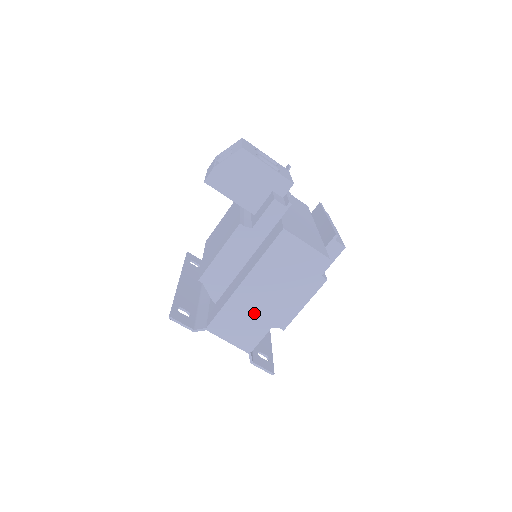
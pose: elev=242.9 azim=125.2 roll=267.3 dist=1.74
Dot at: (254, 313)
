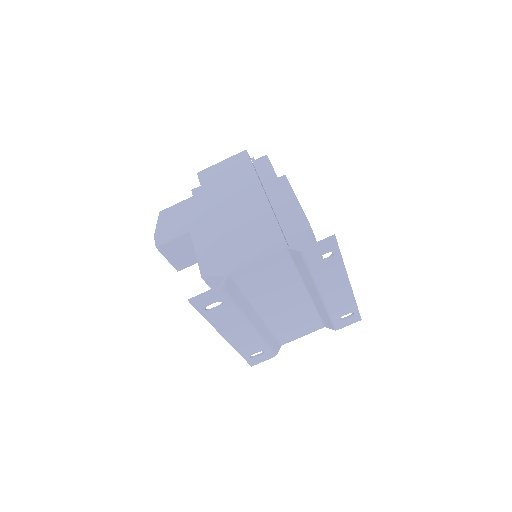
Dot at: (247, 223)
